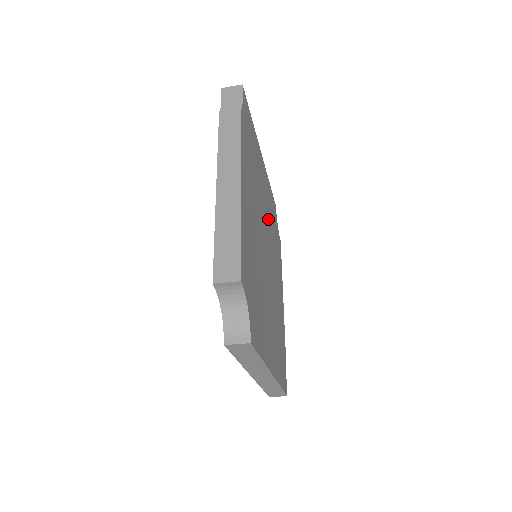
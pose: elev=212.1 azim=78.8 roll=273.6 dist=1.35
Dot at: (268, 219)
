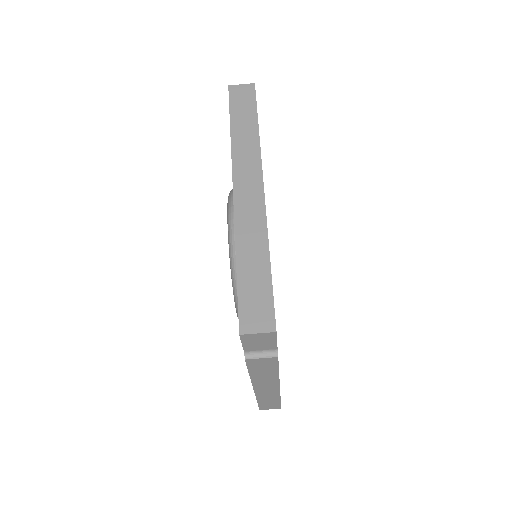
Dot at: occluded
